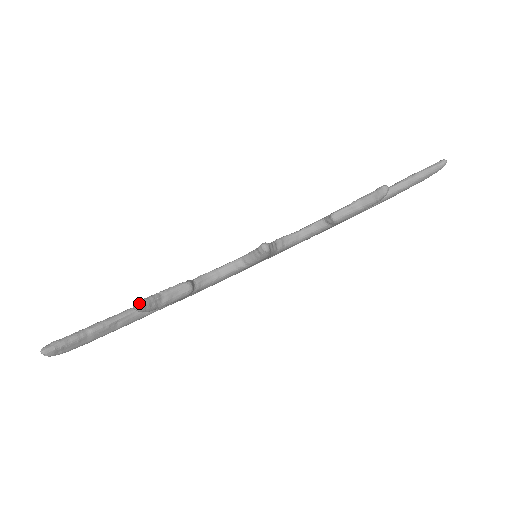
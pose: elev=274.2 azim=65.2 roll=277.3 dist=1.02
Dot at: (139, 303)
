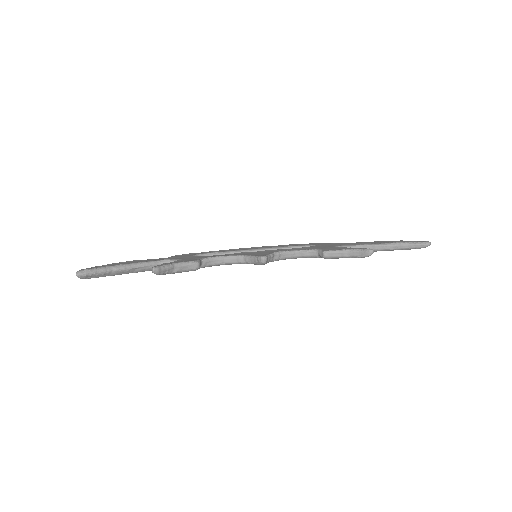
Dot at: (157, 269)
